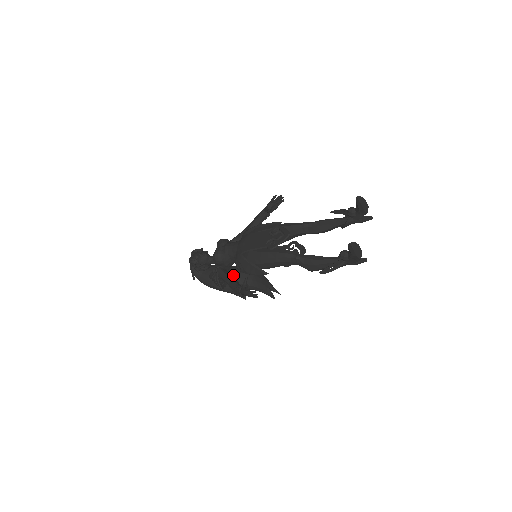
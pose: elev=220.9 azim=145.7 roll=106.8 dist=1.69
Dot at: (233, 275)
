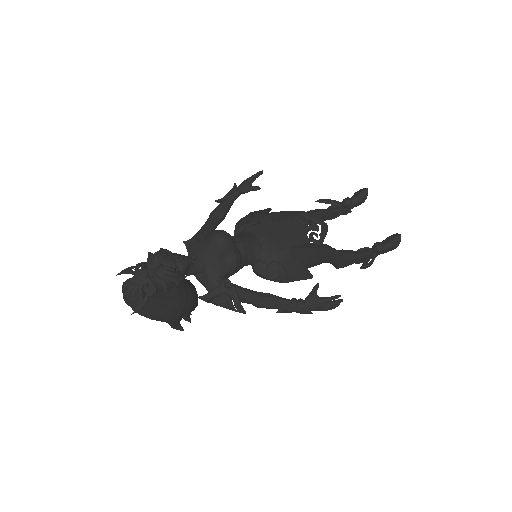
Dot at: (191, 292)
